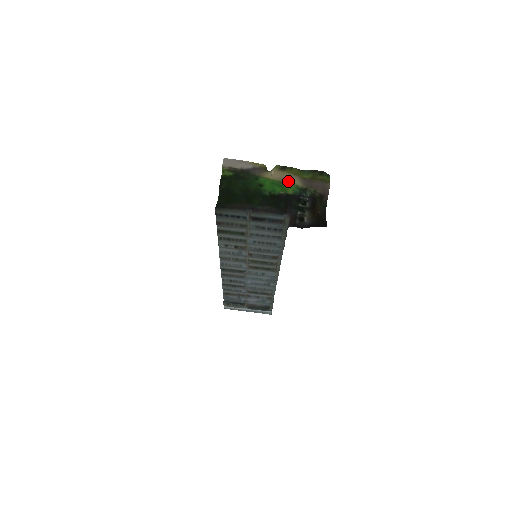
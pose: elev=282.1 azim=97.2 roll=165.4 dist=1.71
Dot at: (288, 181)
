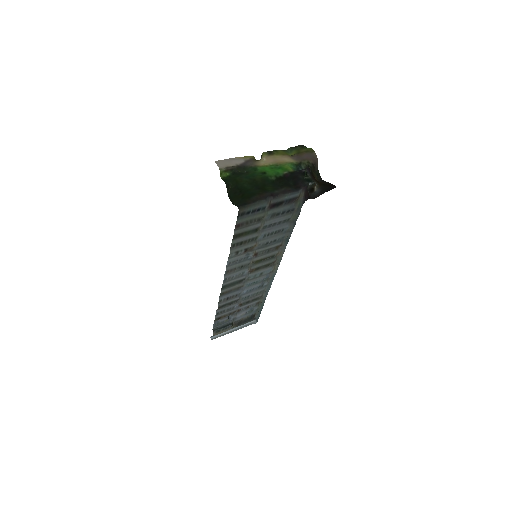
Dot at: (282, 162)
